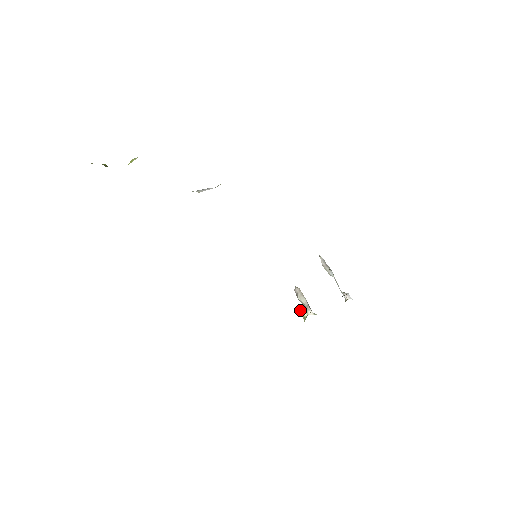
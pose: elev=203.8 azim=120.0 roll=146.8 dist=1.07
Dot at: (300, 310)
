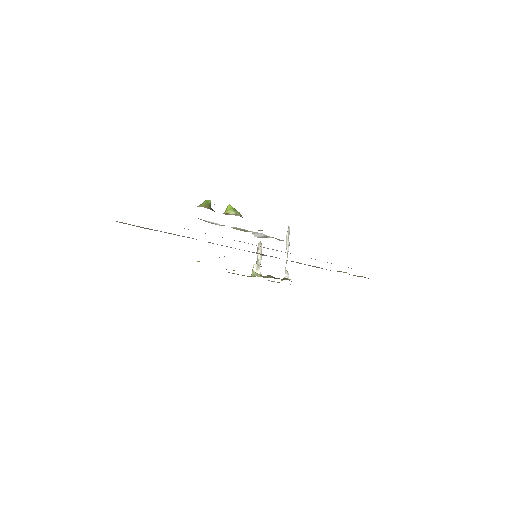
Dot at: (254, 265)
